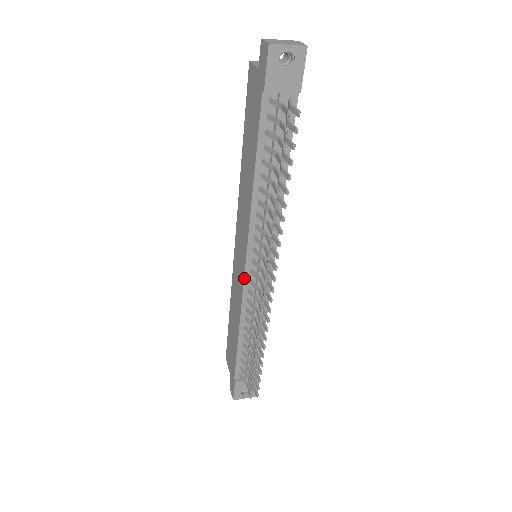
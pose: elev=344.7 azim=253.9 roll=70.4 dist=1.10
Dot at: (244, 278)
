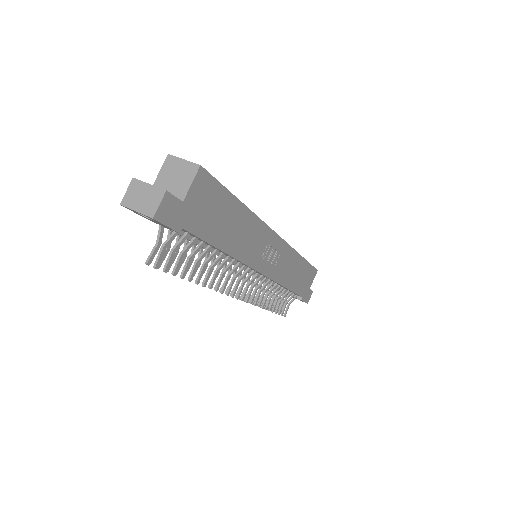
Dot at: occluded
